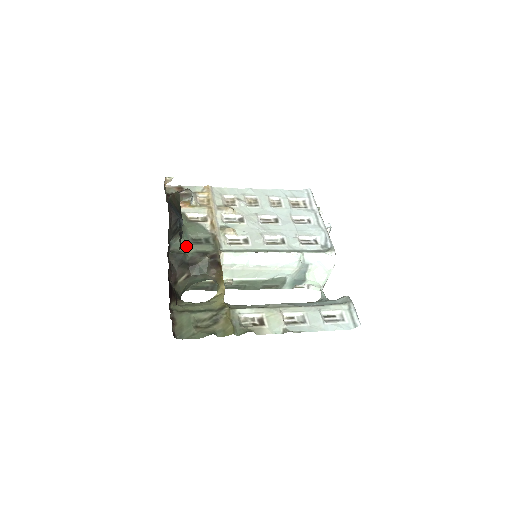
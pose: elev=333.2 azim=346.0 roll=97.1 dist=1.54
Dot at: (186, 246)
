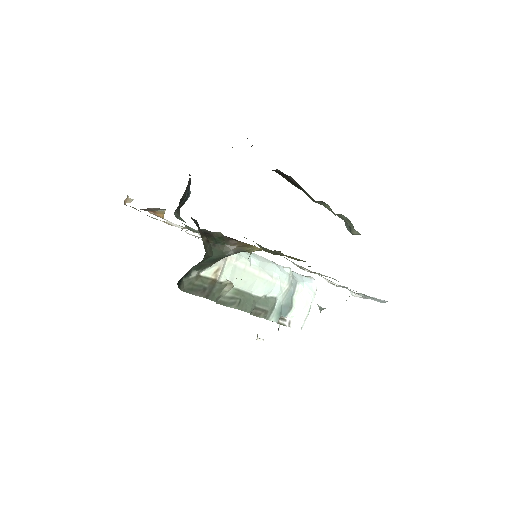
Dot at: occluded
